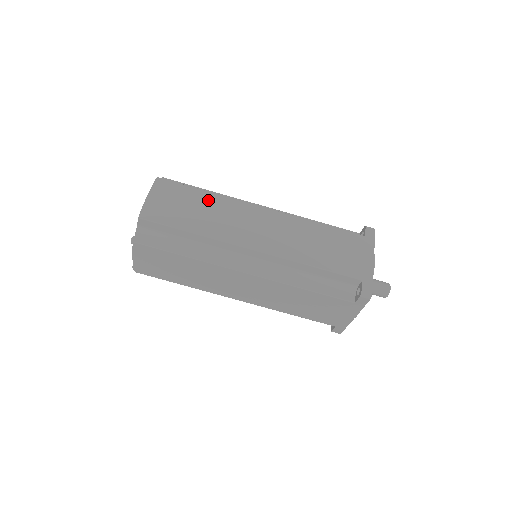
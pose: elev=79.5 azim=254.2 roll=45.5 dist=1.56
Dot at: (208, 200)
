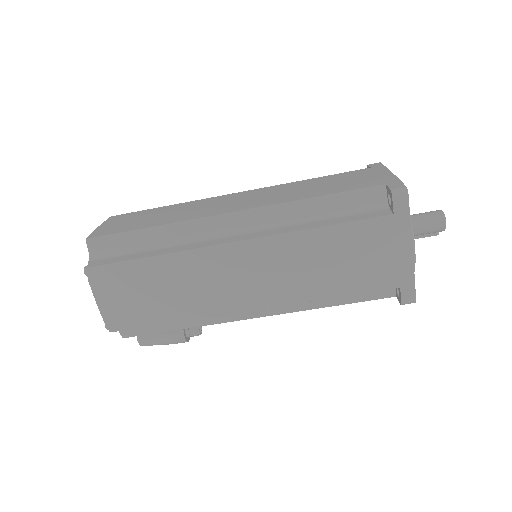
Dot at: (170, 208)
